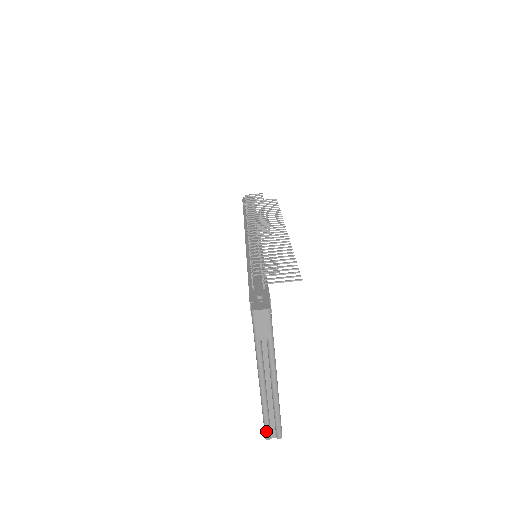
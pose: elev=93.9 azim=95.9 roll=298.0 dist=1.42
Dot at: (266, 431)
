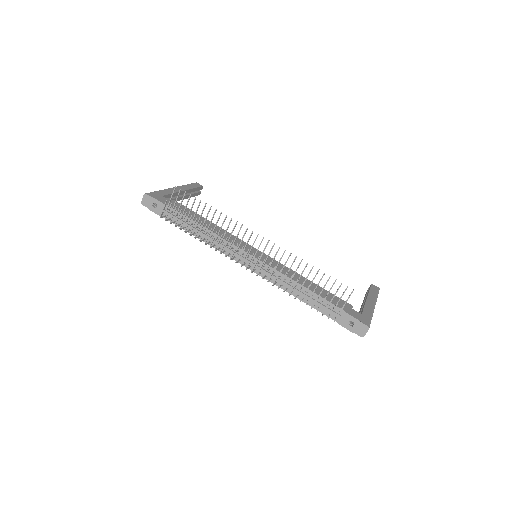
Dot at: occluded
